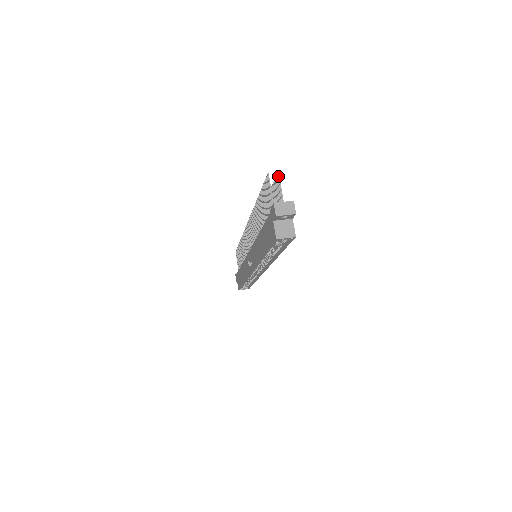
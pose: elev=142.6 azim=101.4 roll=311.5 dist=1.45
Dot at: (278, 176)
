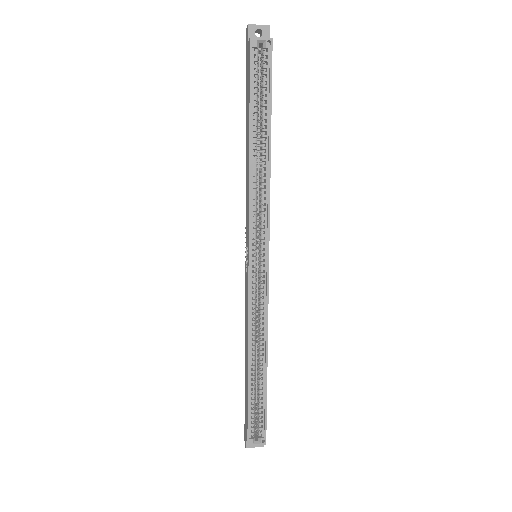
Dot at: occluded
